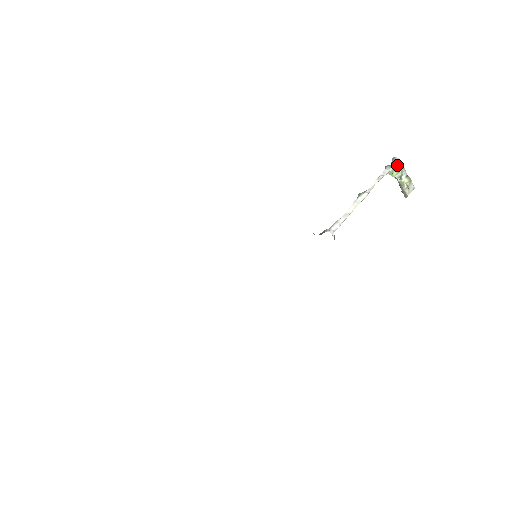
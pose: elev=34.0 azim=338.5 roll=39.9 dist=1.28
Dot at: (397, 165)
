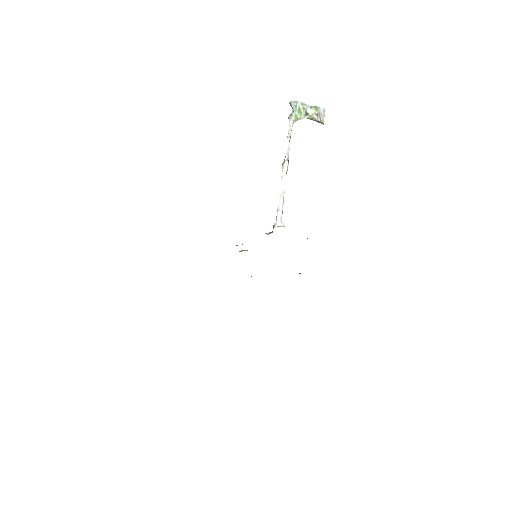
Dot at: (296, 108)
